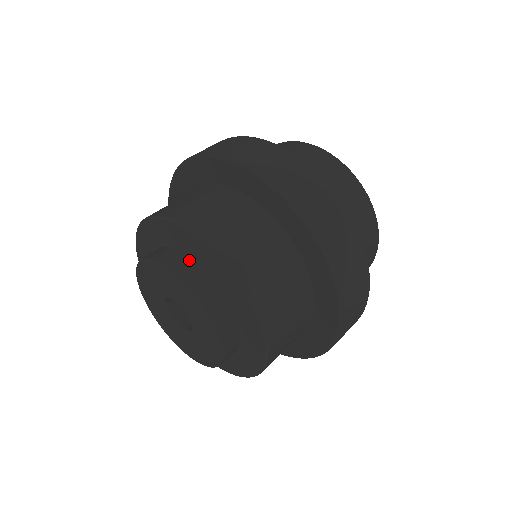
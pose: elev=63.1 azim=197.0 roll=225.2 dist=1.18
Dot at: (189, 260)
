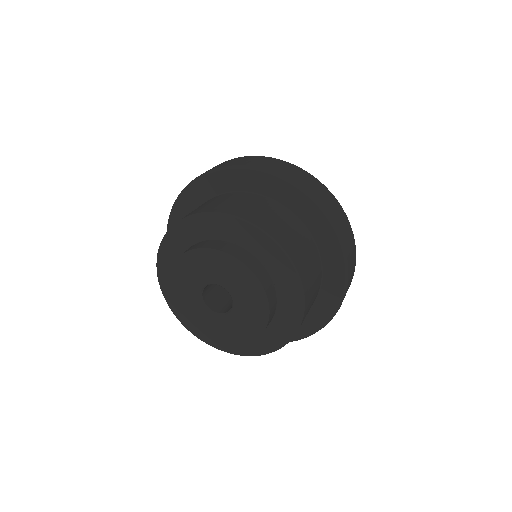
Dot at: (233, 245)
